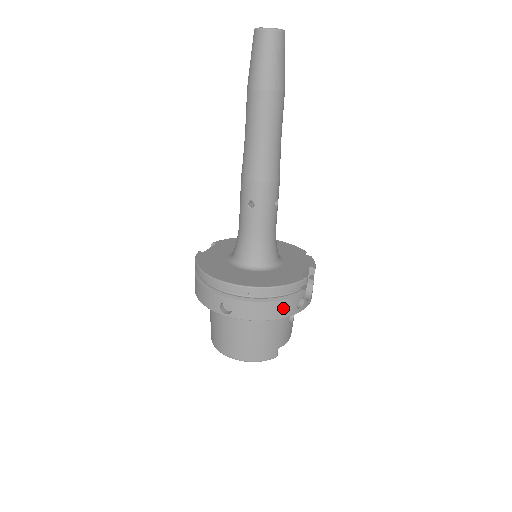
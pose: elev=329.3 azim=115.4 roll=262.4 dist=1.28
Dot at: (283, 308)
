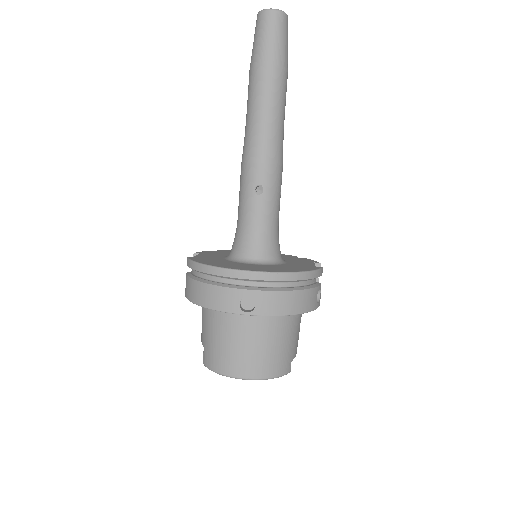
Dot at: (308, 299)
